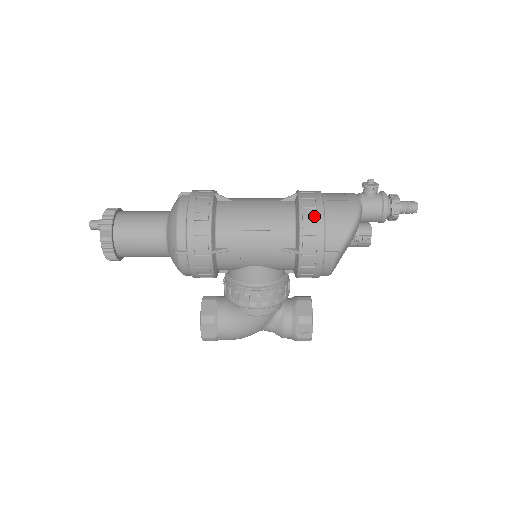
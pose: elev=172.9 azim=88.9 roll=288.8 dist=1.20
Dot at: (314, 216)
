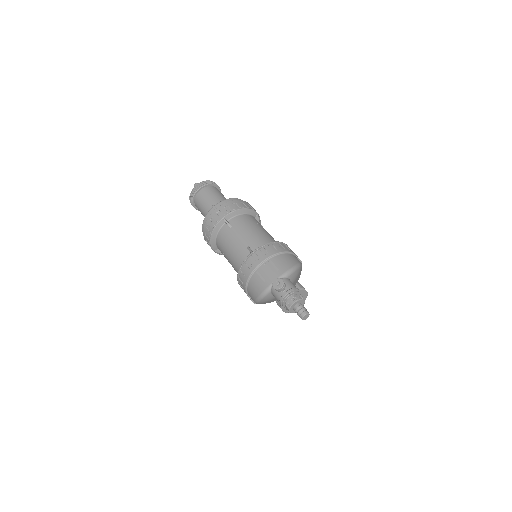
Dot at: (243, 277)
